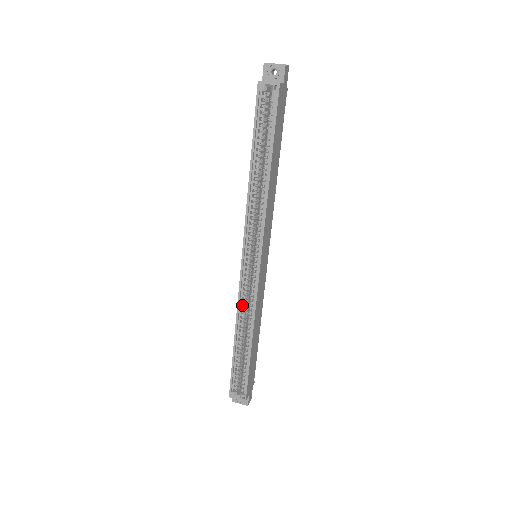
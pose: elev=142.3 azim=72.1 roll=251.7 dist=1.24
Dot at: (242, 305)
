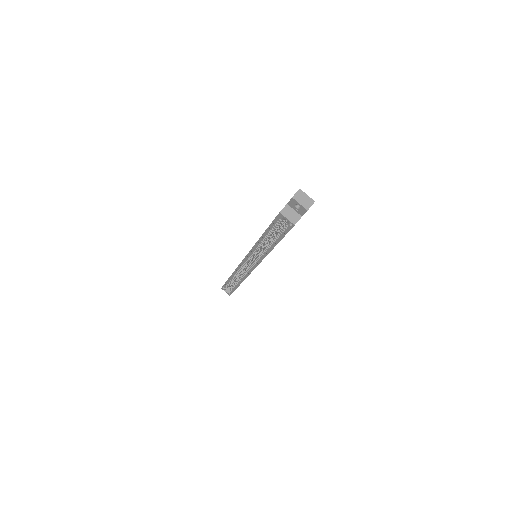
Dot at: (238, 271)
